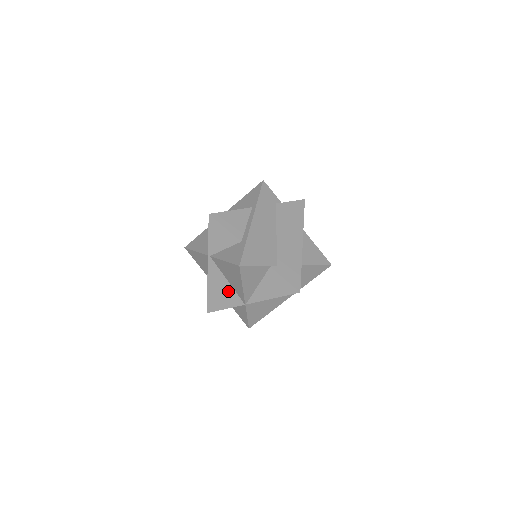
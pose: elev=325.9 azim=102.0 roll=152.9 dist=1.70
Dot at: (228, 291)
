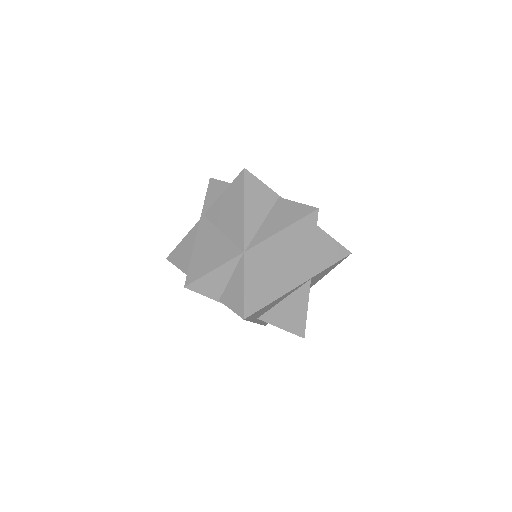
Dot at: (221, 245)
